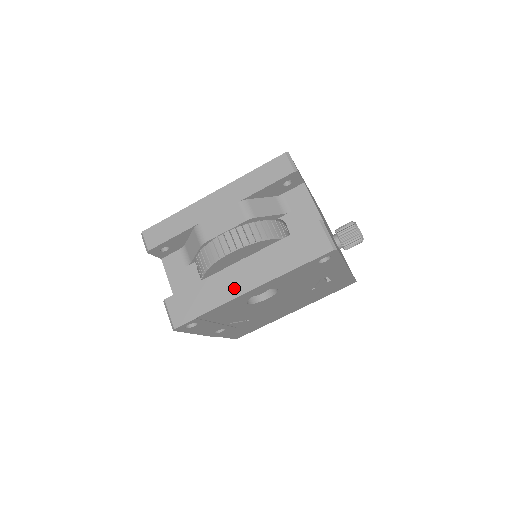
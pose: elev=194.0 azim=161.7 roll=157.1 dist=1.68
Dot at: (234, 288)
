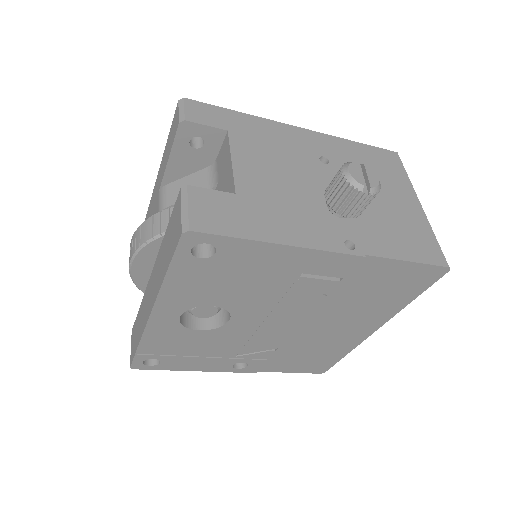
Dot at: (146, 312)
